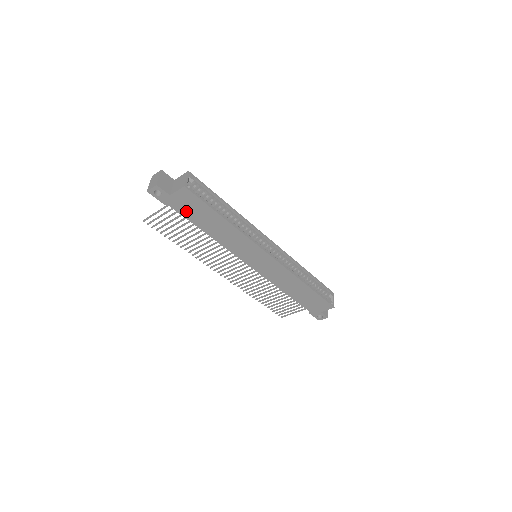
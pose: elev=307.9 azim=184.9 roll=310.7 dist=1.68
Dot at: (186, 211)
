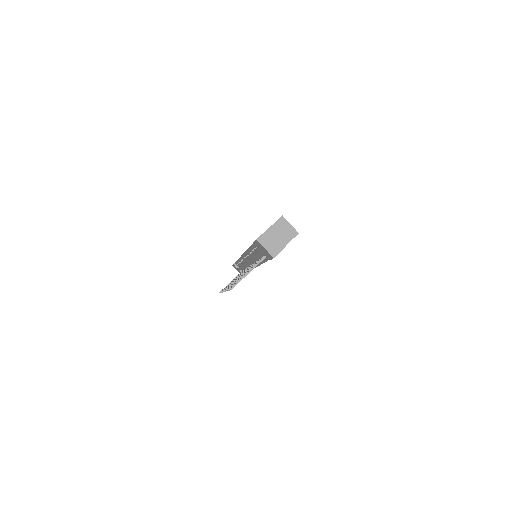
Dot at: occluded
